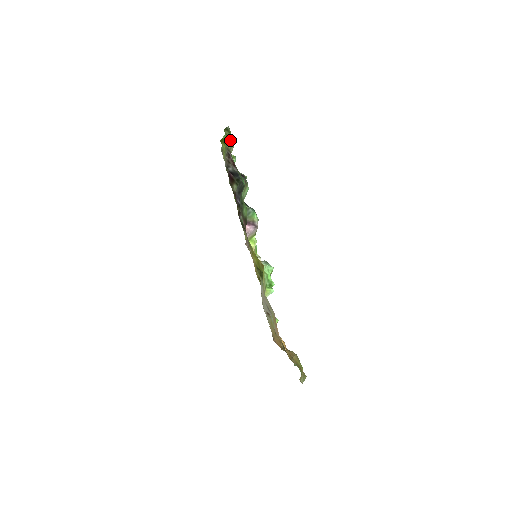
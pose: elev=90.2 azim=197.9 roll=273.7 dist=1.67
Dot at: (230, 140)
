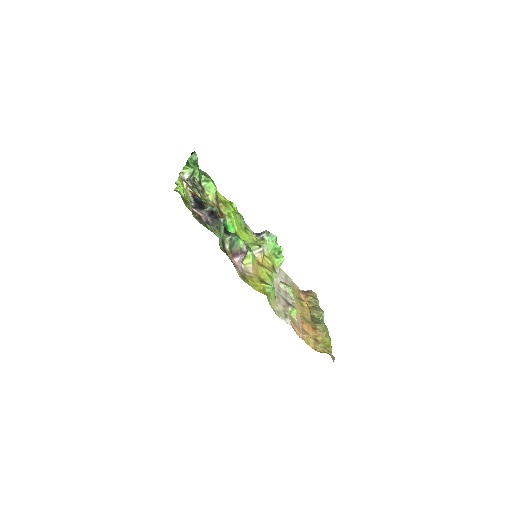
Dot at: (185, 200)
